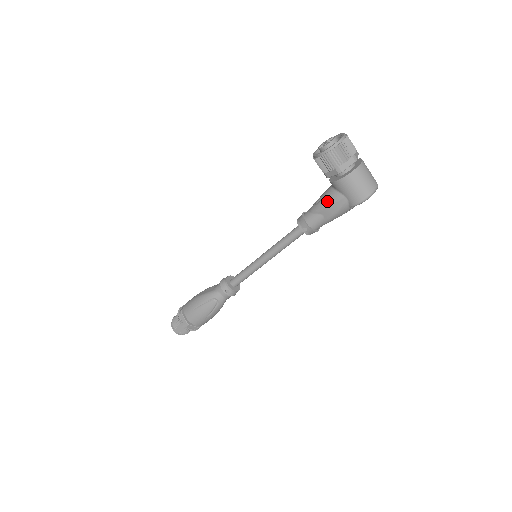
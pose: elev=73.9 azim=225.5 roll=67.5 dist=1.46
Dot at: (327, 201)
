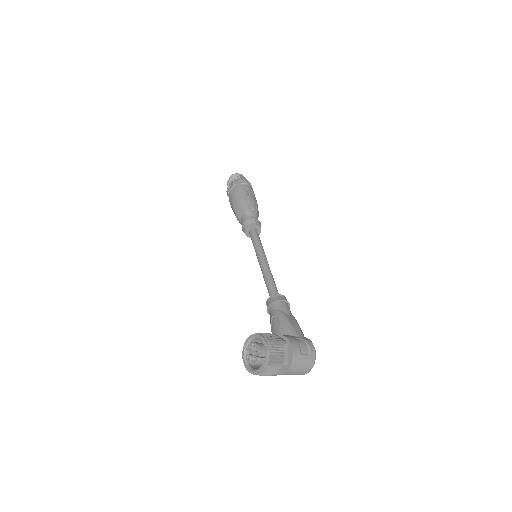
Dot at: occluded
